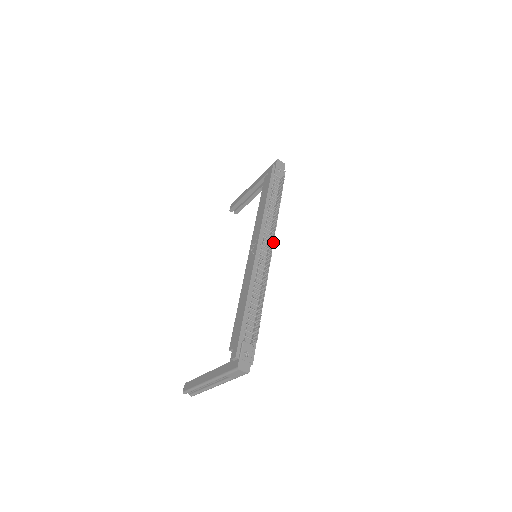
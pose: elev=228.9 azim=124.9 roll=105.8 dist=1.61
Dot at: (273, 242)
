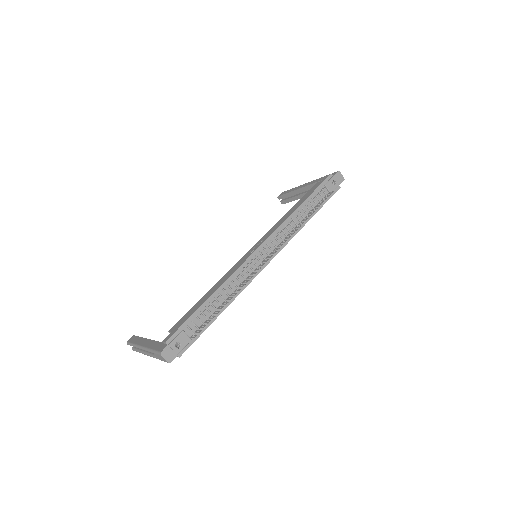
Dot at: occluded
